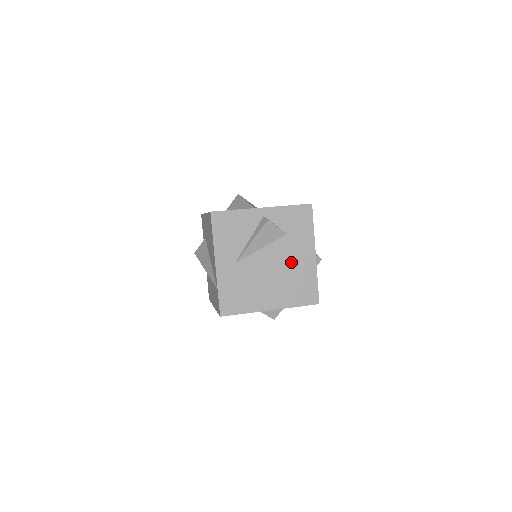
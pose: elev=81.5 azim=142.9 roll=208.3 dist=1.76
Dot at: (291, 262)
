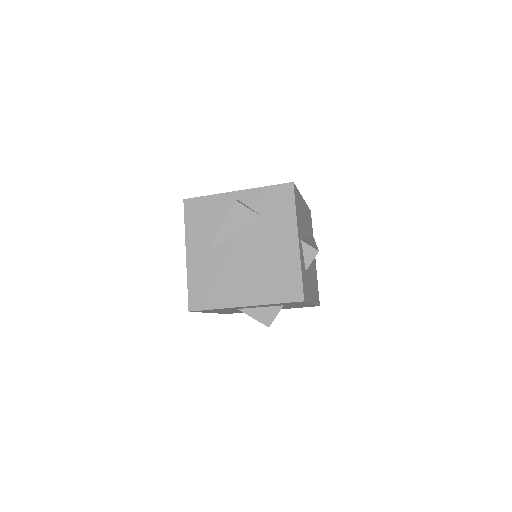
Dot at: (269, 250)
